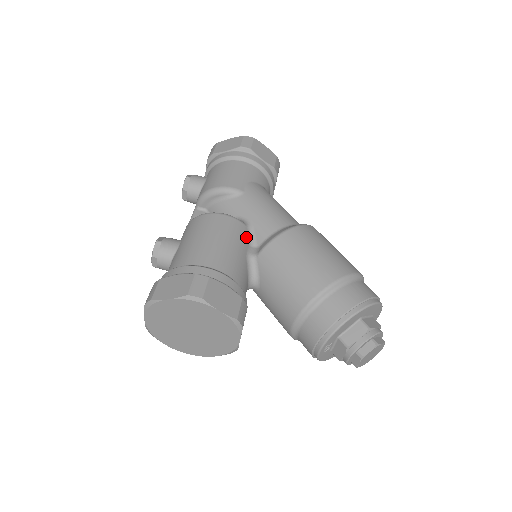
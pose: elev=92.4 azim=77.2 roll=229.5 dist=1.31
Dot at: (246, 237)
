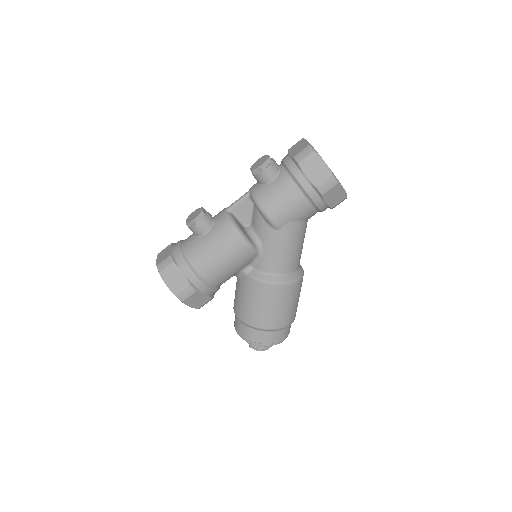
Dot at: (250, 261)
